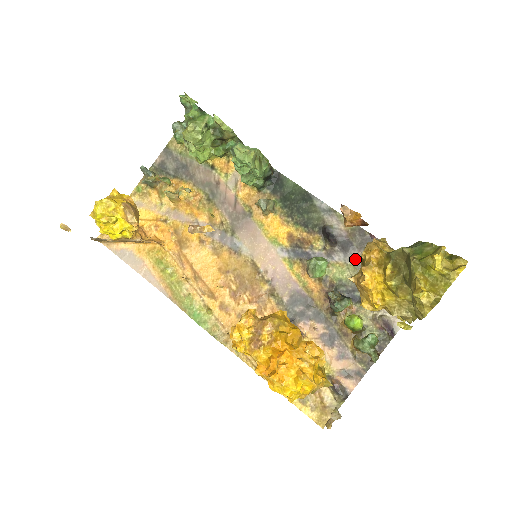
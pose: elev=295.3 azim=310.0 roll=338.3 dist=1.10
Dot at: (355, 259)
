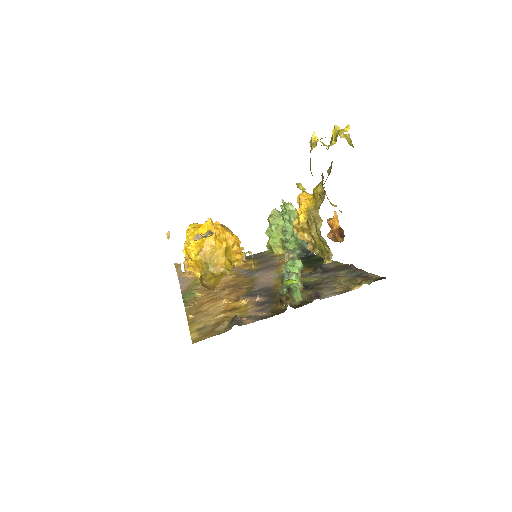
Dot at: (328, 275)
